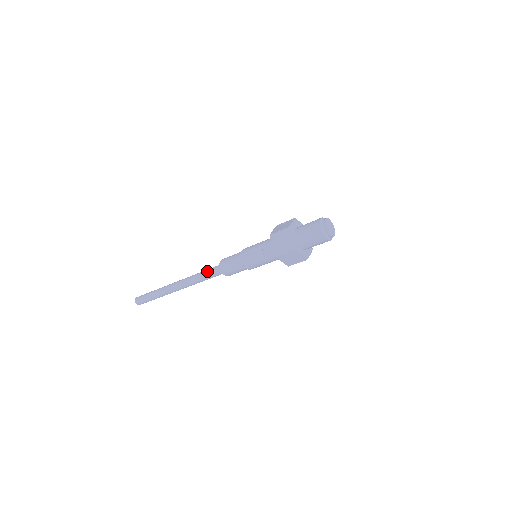
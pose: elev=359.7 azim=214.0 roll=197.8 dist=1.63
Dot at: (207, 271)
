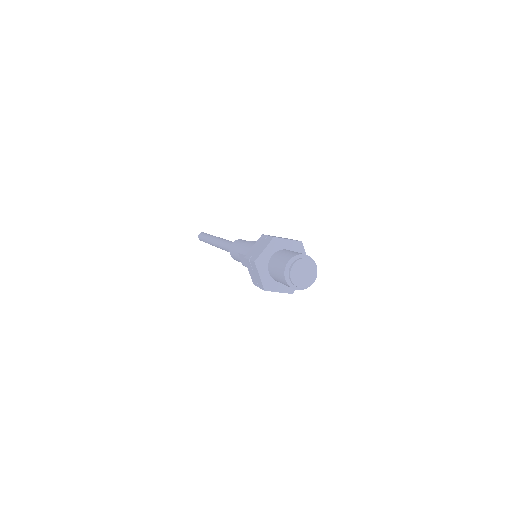
Dot at: (227, 247)
